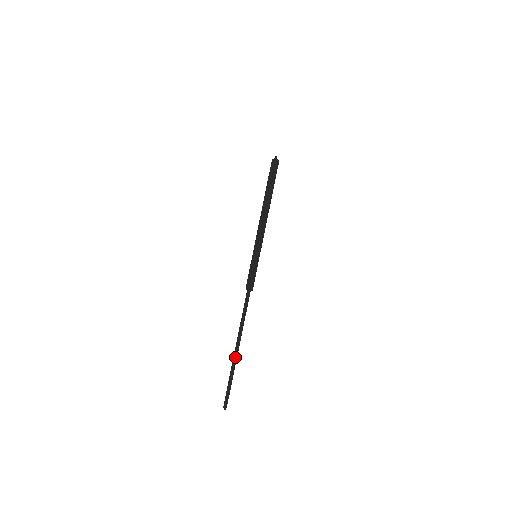
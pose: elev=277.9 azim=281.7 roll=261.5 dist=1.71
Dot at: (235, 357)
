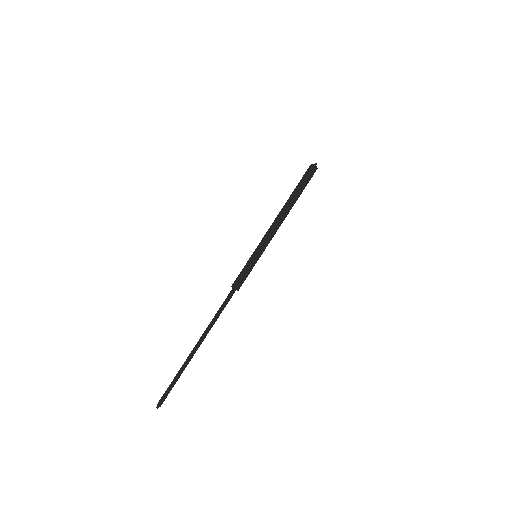
Dot at: (192, 354)
